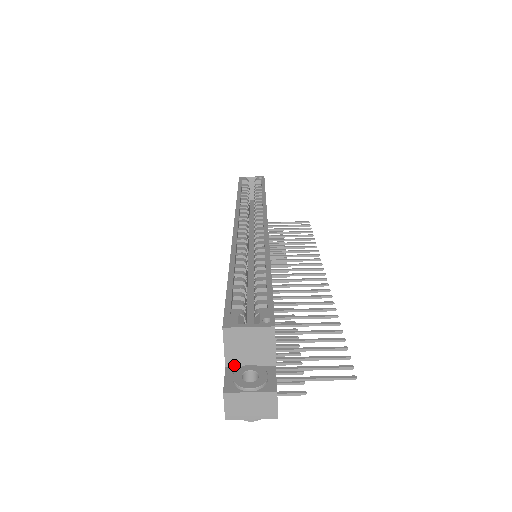
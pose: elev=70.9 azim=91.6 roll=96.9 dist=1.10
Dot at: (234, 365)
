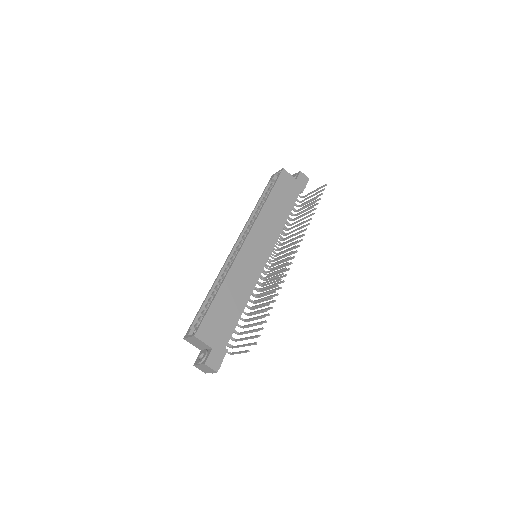
Dot at: (202, 349)
